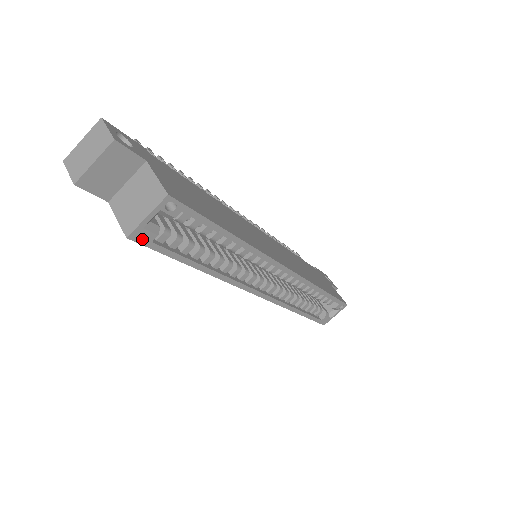
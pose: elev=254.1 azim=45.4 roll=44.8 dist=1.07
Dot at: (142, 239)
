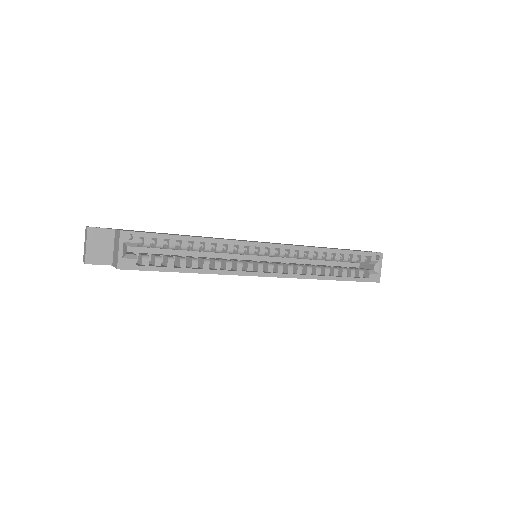
Dot at: (128, 266)
